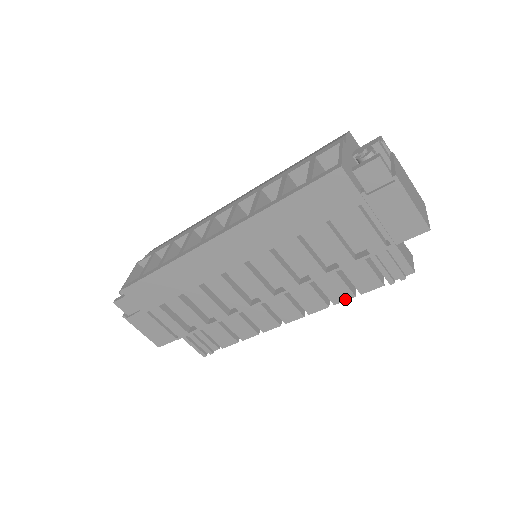
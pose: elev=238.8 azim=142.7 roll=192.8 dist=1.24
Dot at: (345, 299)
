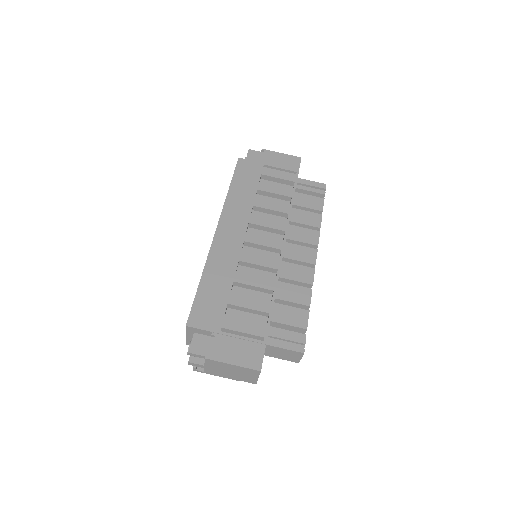
Dot at: (320, 220)
